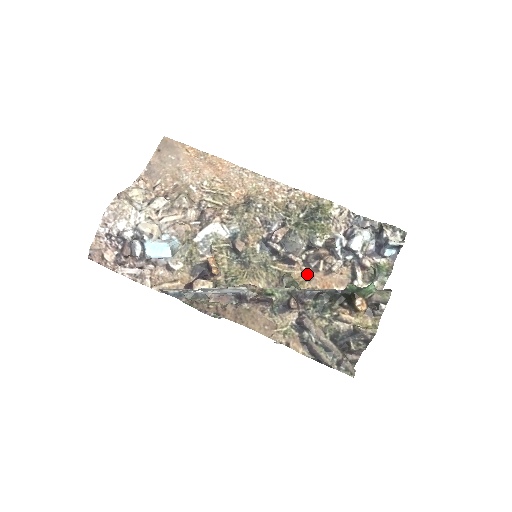
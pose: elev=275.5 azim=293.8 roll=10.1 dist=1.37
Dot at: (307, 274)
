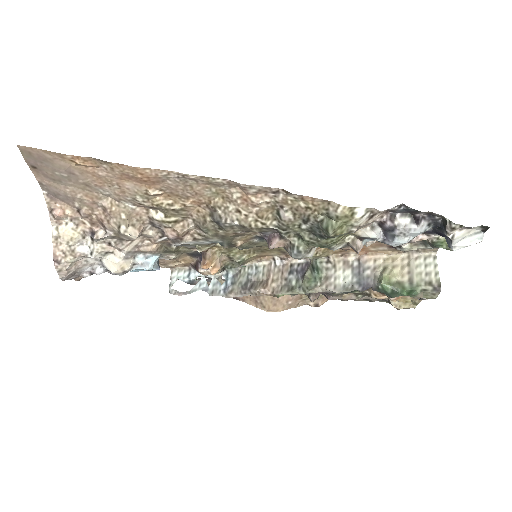
Dot at: occluded
